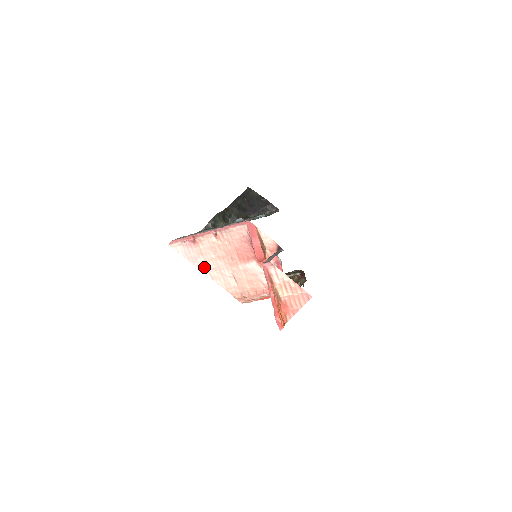
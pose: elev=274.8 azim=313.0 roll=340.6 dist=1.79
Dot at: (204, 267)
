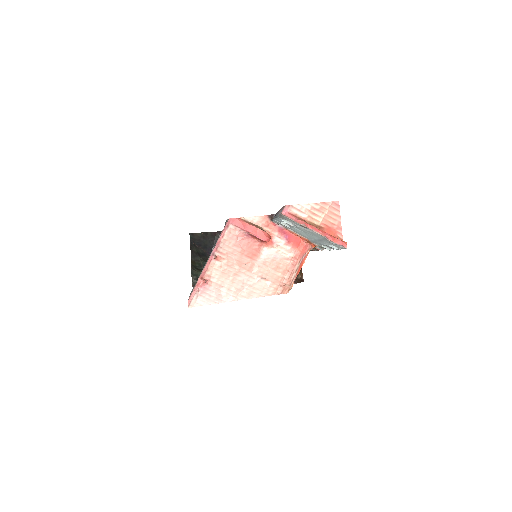
Dot at: (232, 295)
